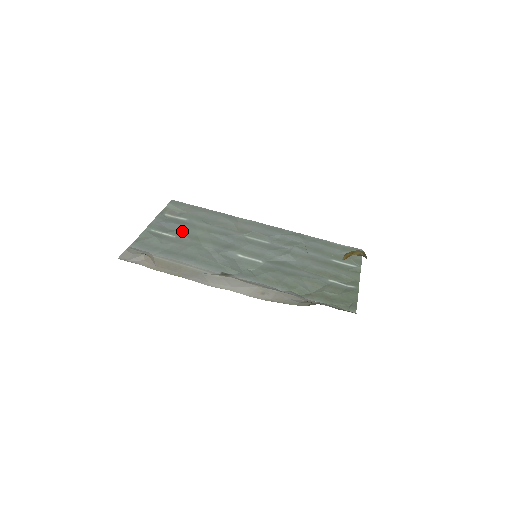
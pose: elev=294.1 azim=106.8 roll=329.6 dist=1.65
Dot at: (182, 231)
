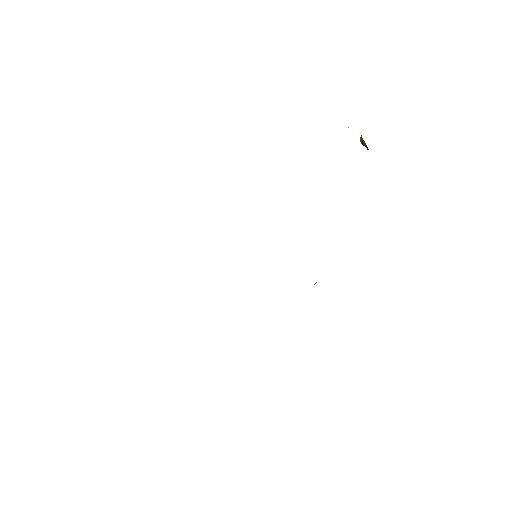
Dot at: occluded
